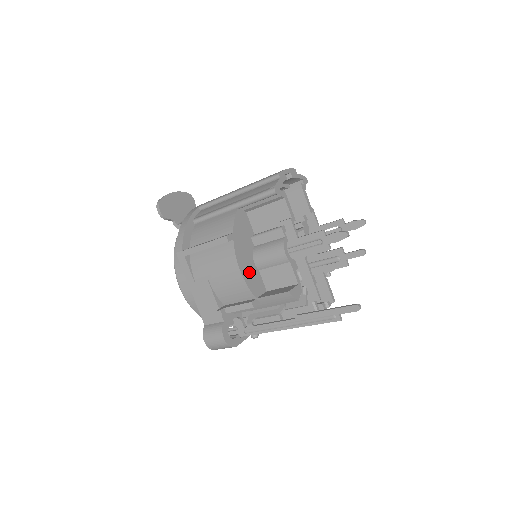
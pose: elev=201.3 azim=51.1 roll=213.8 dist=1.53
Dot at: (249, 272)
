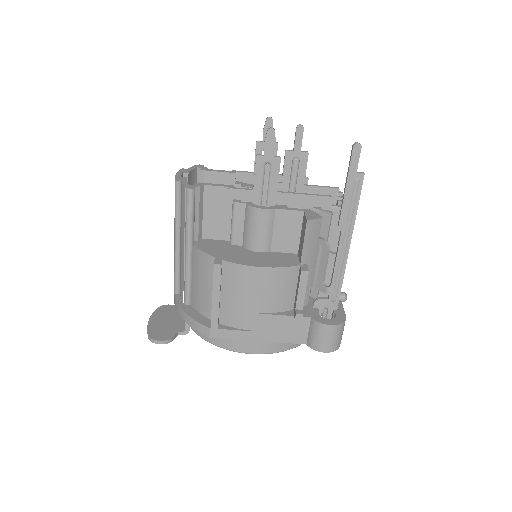
Dot at: (267, 260)
